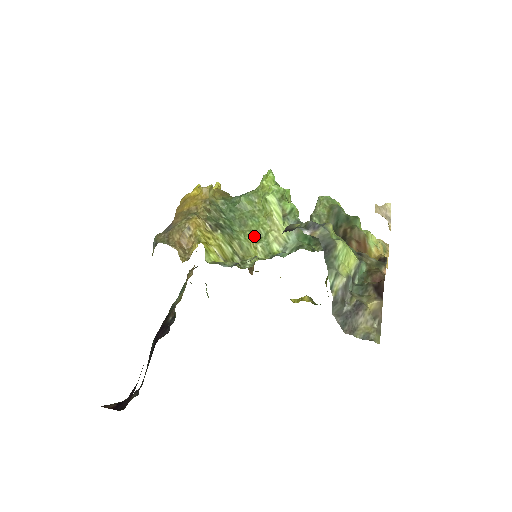
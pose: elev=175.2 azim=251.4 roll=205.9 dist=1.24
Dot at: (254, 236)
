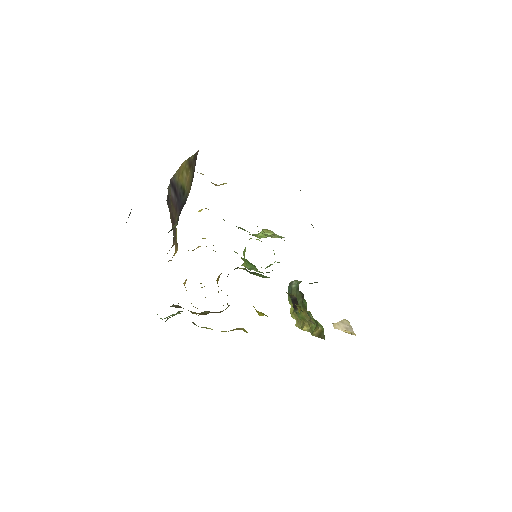
Dot at: occluded
